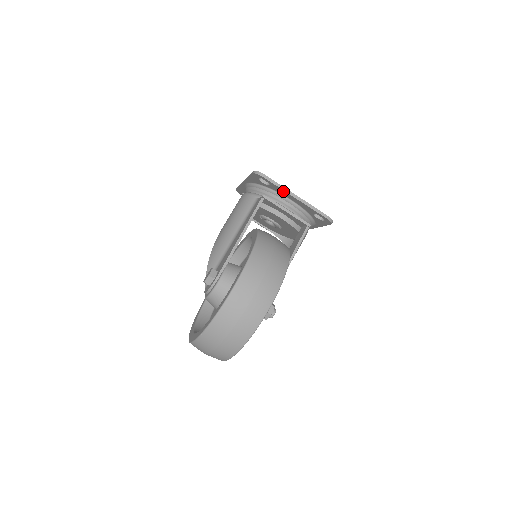
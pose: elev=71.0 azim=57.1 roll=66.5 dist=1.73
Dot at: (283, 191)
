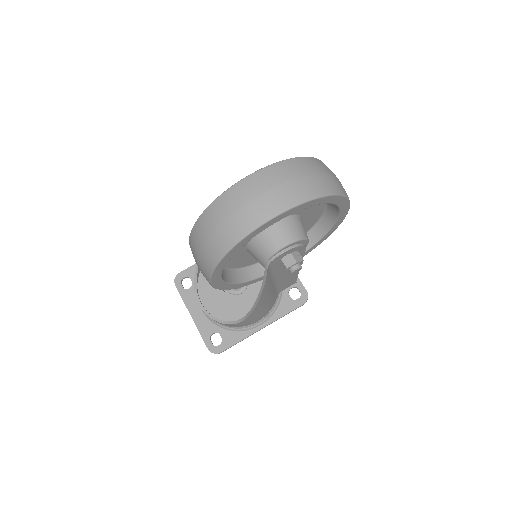
Dot at: occluded
